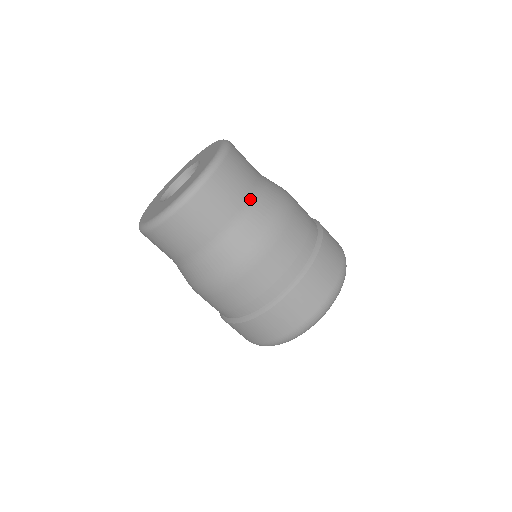
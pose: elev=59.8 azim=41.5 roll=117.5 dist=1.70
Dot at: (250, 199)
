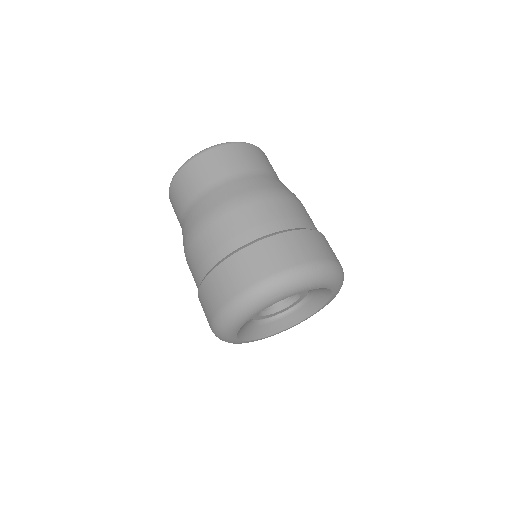
Dot at: (227, 178)
